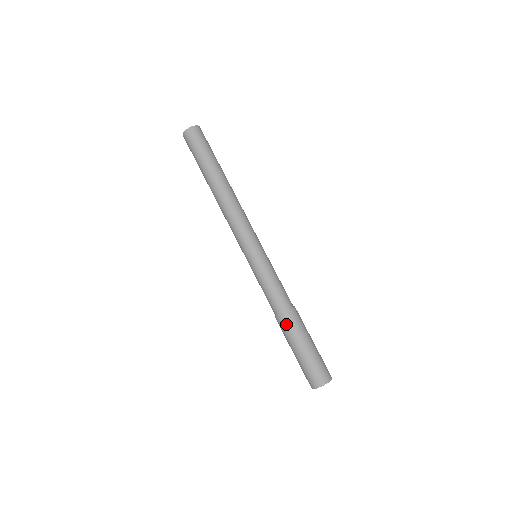
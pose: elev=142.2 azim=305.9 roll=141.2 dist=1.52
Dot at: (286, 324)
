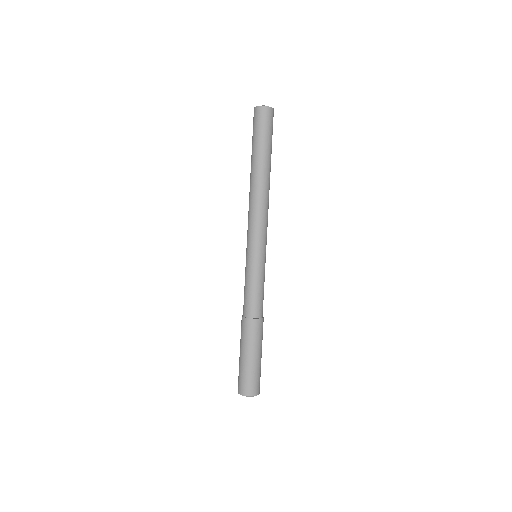
Dot at: (250, 330)
